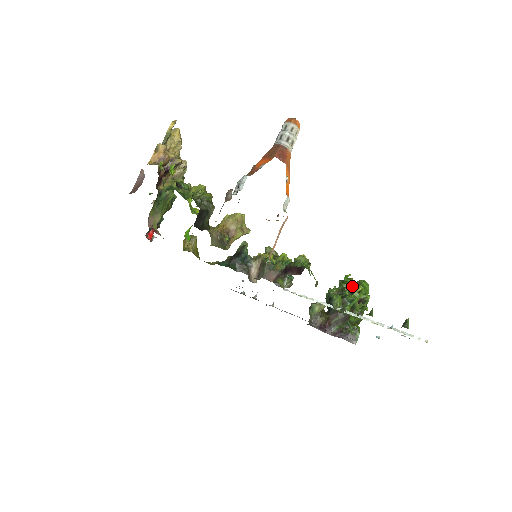
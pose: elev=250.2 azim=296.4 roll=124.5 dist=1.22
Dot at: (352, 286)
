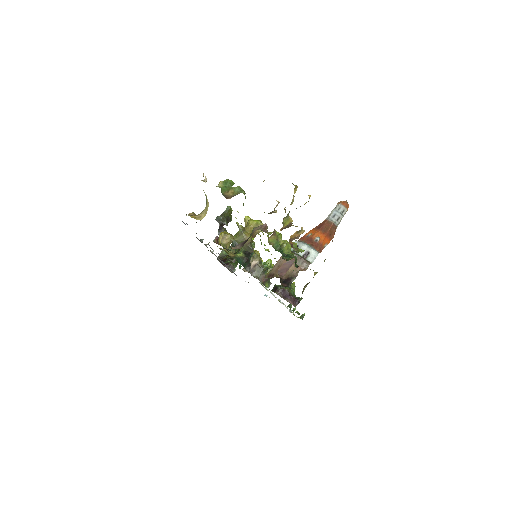
Dot at: occluded
